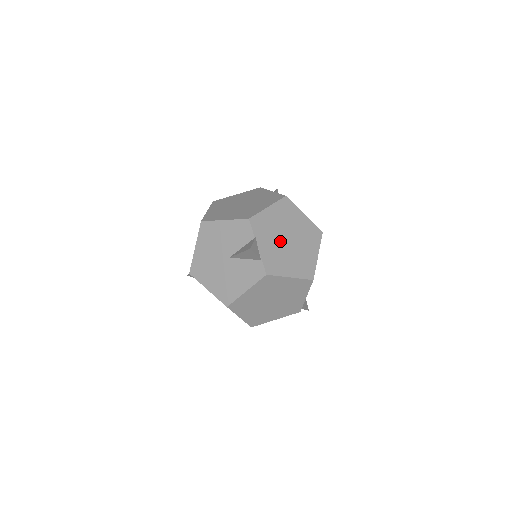
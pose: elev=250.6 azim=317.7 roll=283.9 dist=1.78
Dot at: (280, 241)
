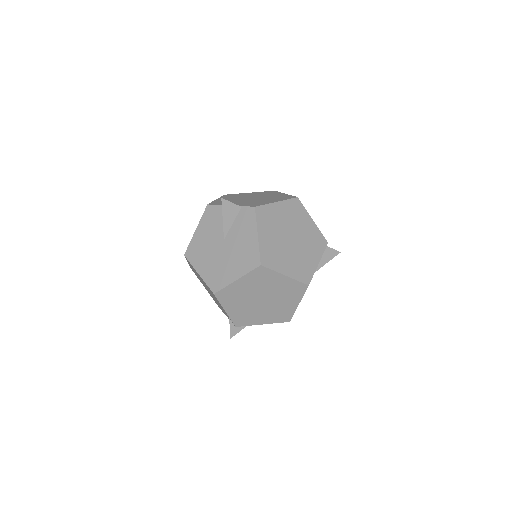
Dot at: (246, 200)
